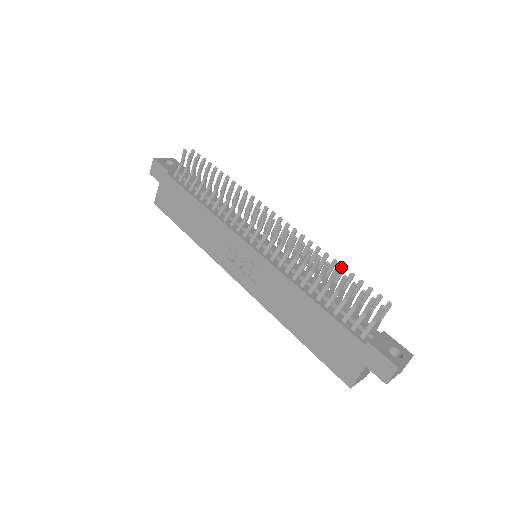
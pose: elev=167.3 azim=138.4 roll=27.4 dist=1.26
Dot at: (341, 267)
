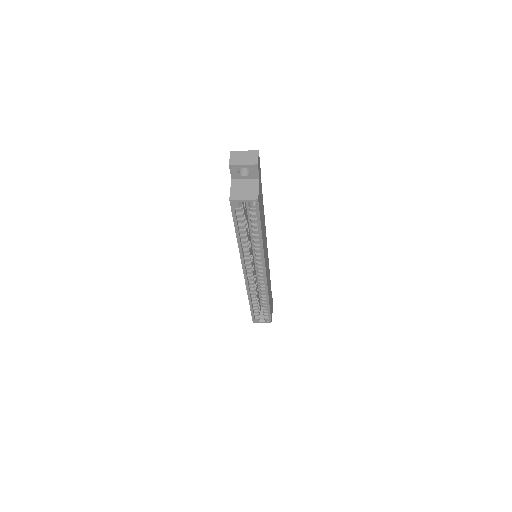
Dot at: occluded
